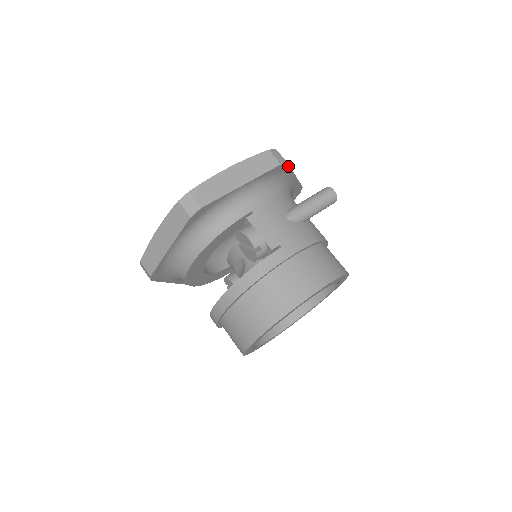
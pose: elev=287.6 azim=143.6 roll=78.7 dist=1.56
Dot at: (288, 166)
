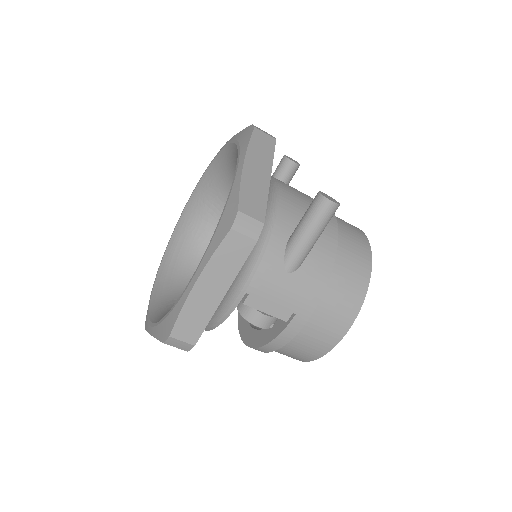
Dot at: (263, 217)
